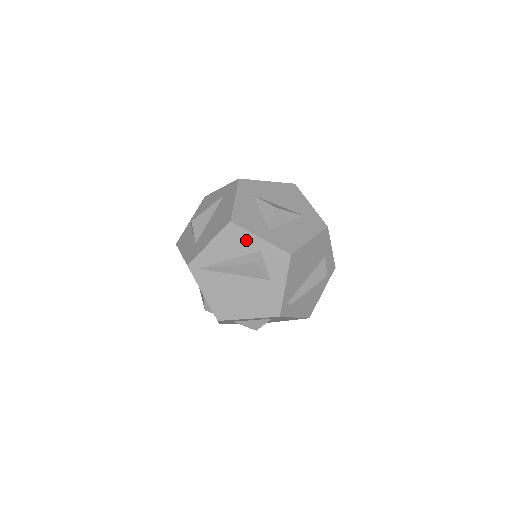
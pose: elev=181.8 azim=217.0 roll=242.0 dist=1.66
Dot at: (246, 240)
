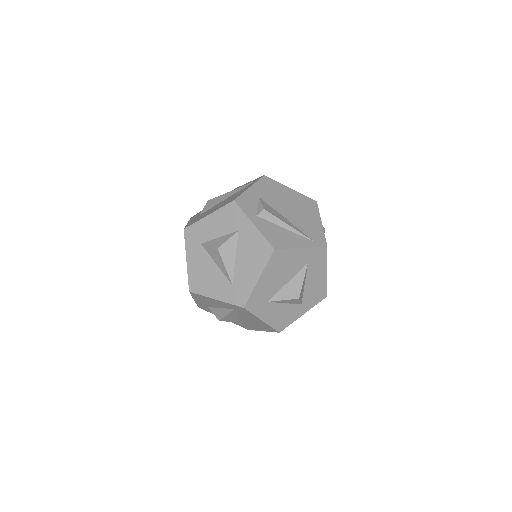
Dot at: occluded
